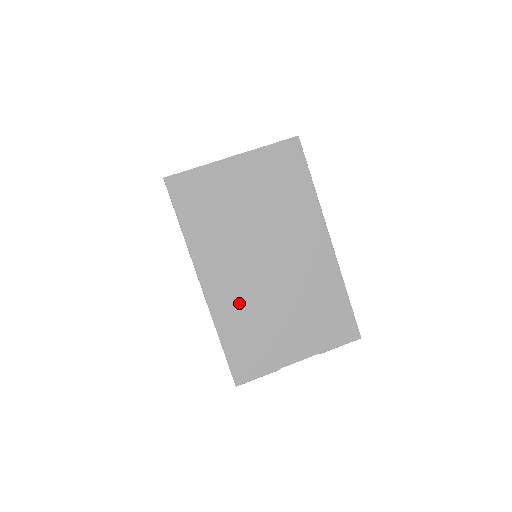
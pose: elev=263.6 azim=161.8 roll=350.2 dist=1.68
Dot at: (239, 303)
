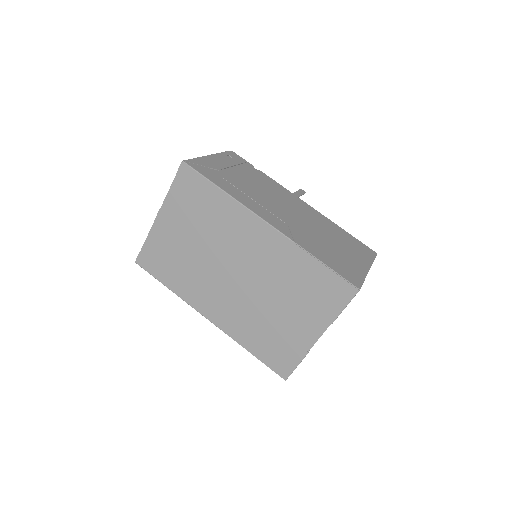
Dot at: (241, 318)
